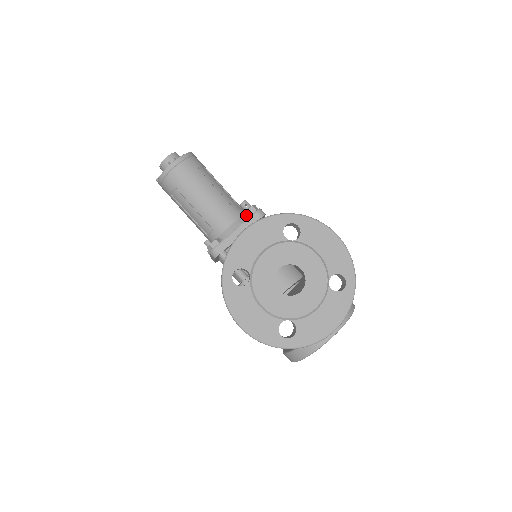
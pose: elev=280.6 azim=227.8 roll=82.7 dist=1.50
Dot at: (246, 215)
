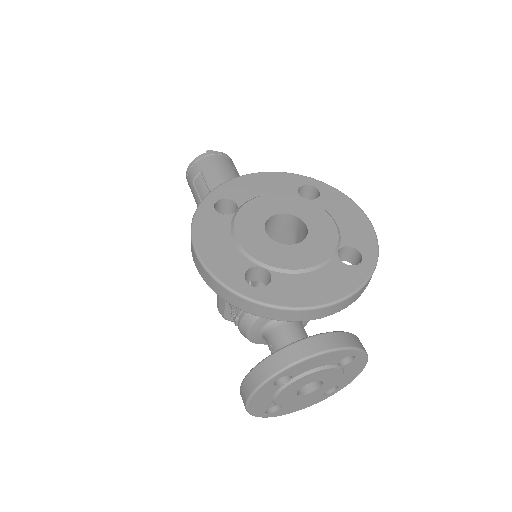
Dot at: occluded
